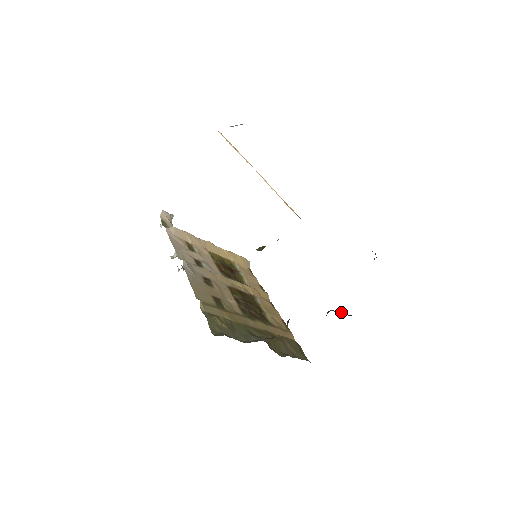
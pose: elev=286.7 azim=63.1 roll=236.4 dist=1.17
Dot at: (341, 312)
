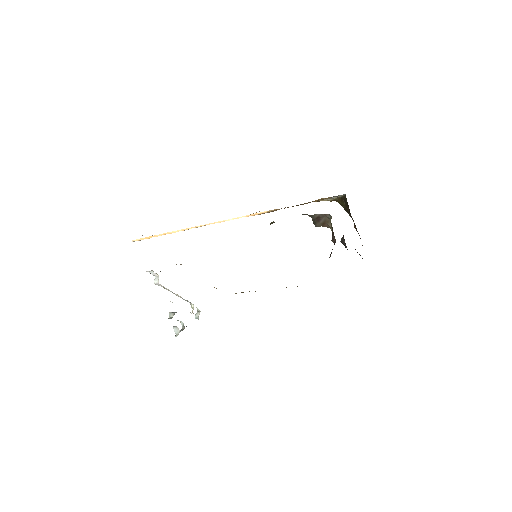
Dot at: occluded
